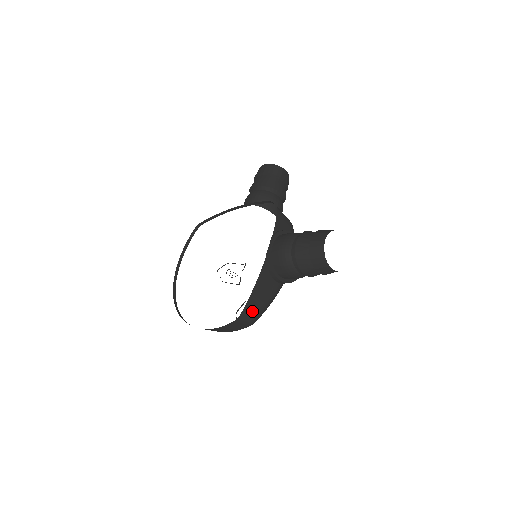
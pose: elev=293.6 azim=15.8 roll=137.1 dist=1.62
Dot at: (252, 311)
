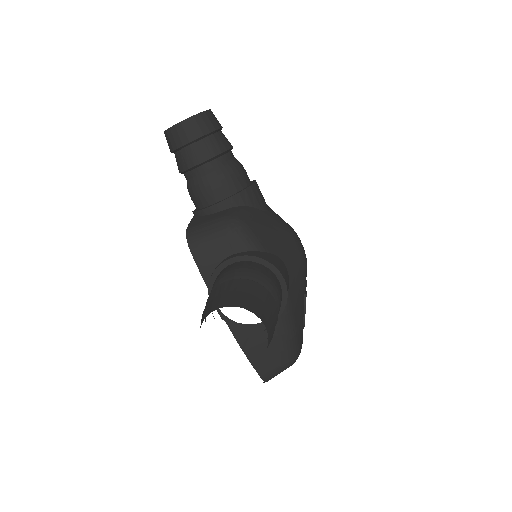
Dot at: (272, 366)
